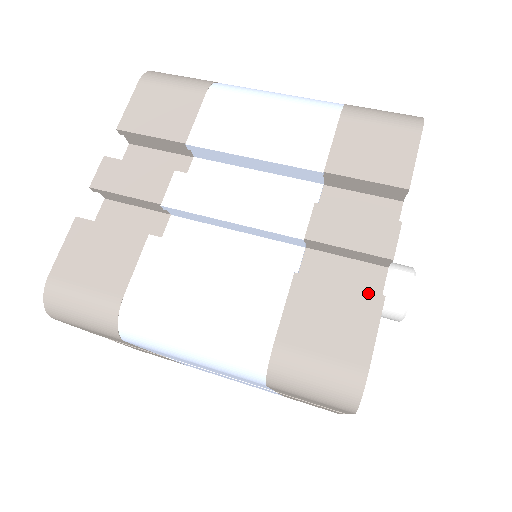
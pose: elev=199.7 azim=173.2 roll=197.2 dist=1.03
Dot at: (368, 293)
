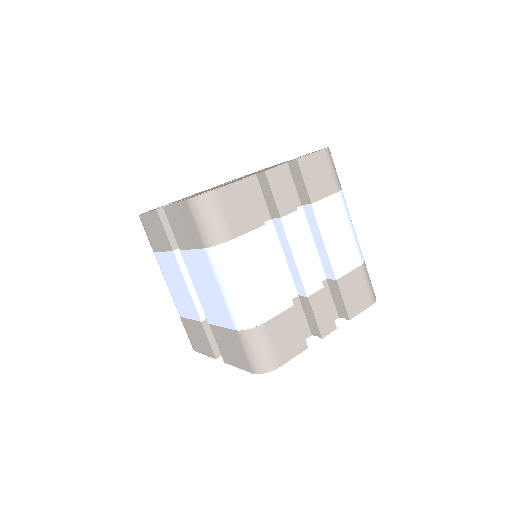
Dot at: (305, 341)
